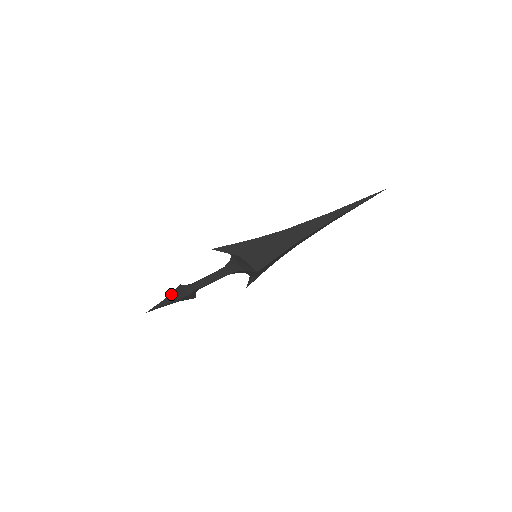
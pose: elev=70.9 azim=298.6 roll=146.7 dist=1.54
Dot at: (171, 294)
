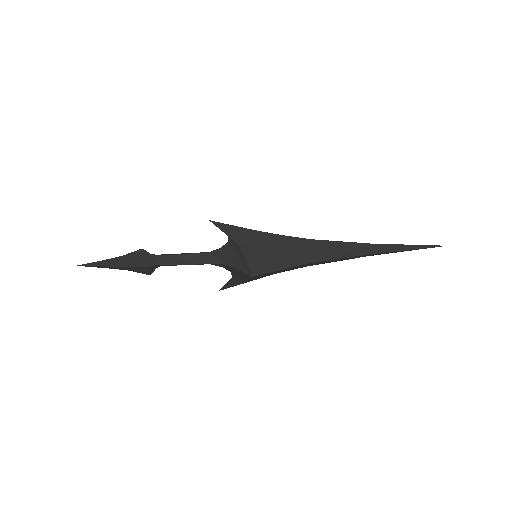
Dot at: (123, 256)
